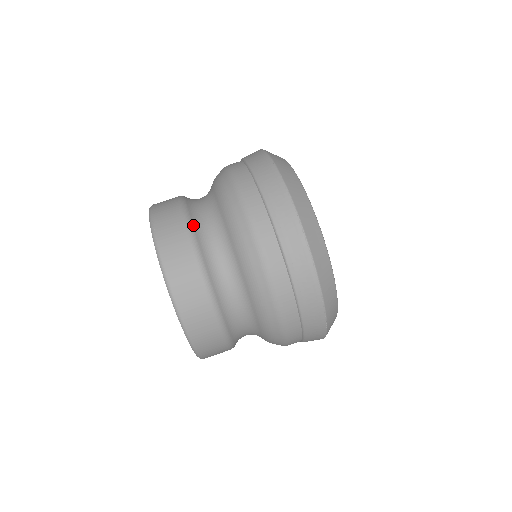
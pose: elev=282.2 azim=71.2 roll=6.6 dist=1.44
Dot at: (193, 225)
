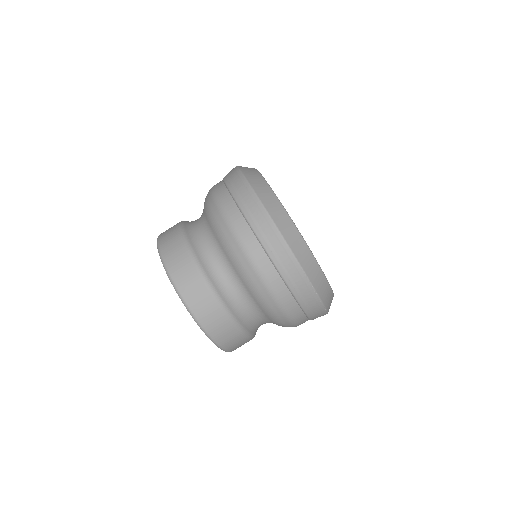
Dot at: (227, 305)
